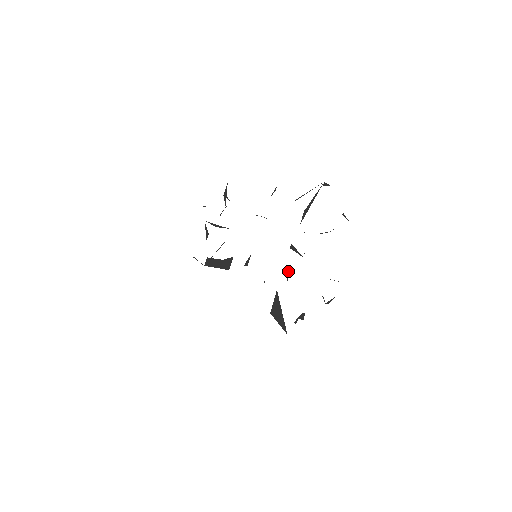
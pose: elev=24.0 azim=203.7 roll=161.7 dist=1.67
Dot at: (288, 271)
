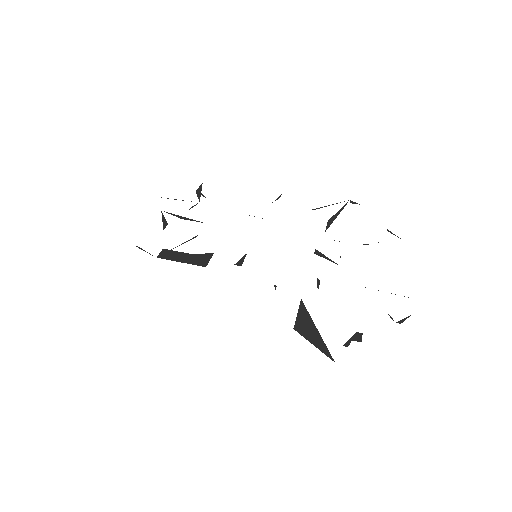
Dot at: (317, 278)
